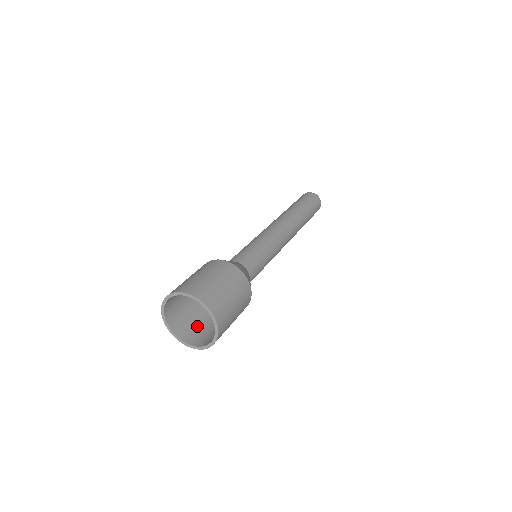
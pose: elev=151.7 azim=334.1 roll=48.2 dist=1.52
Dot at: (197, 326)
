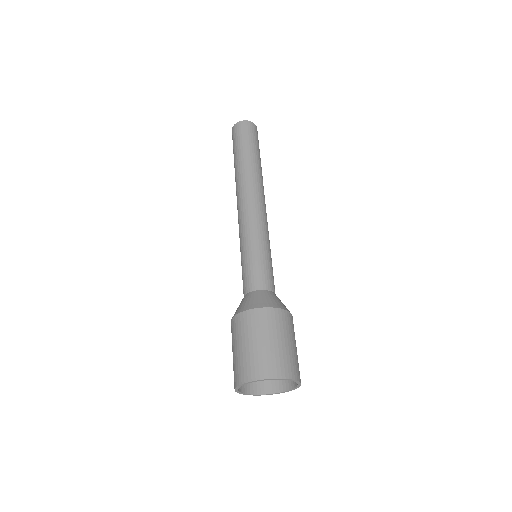
Dot at: occluded
